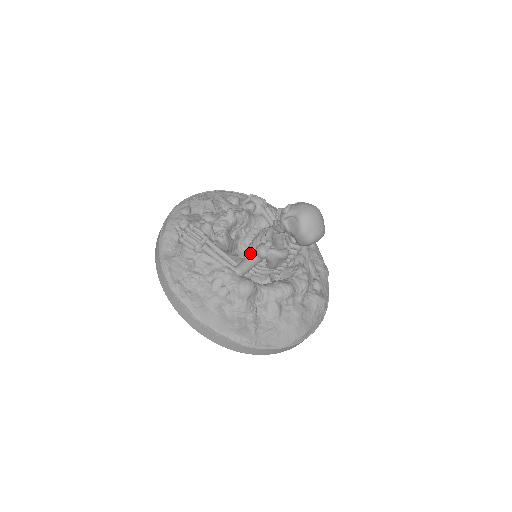
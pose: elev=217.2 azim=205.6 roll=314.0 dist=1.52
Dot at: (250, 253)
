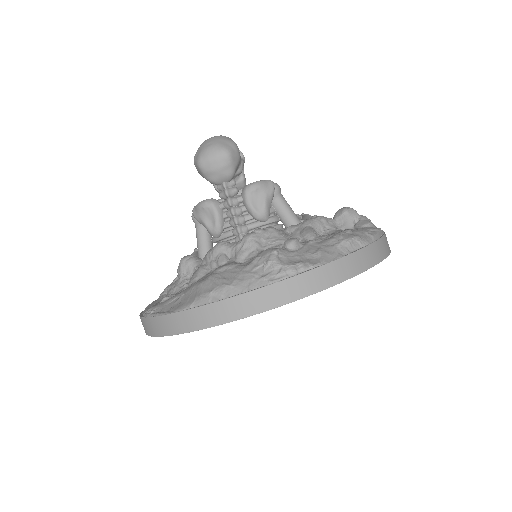
Dot at: occluded
